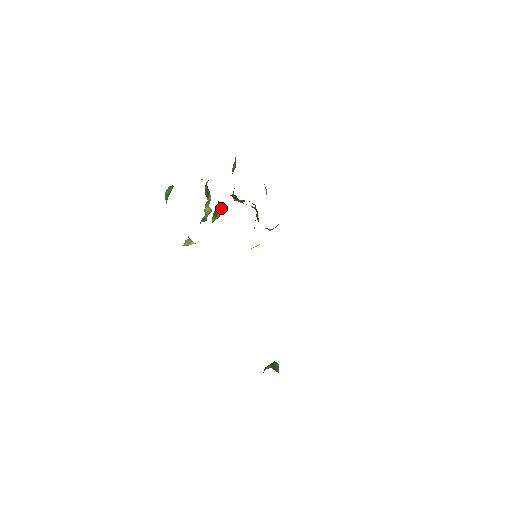
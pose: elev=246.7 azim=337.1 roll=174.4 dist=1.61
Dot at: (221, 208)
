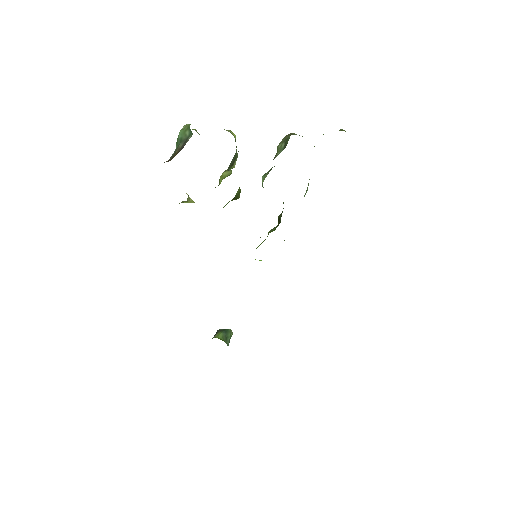
Dot at: occluded
